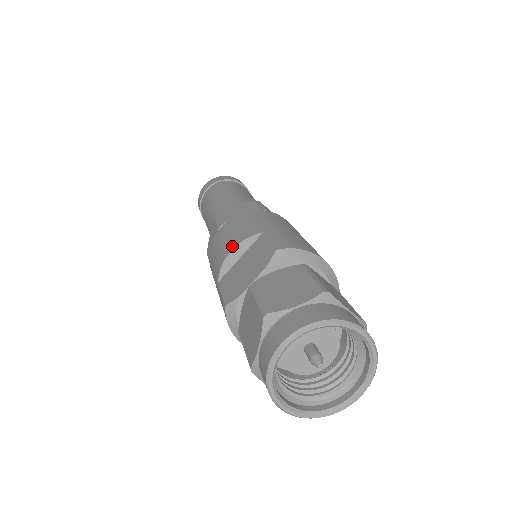
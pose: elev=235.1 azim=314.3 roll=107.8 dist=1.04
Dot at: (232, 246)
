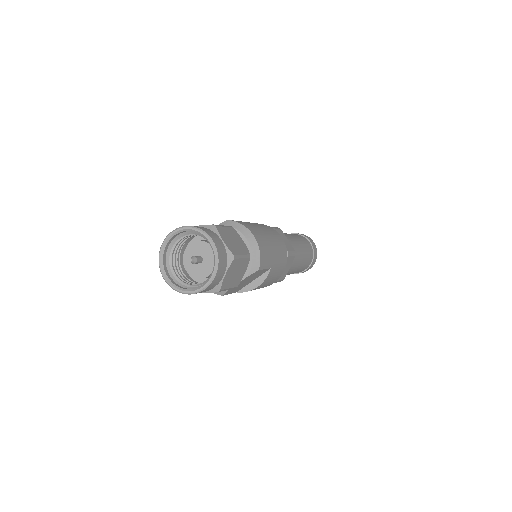
Dot at: occluded
